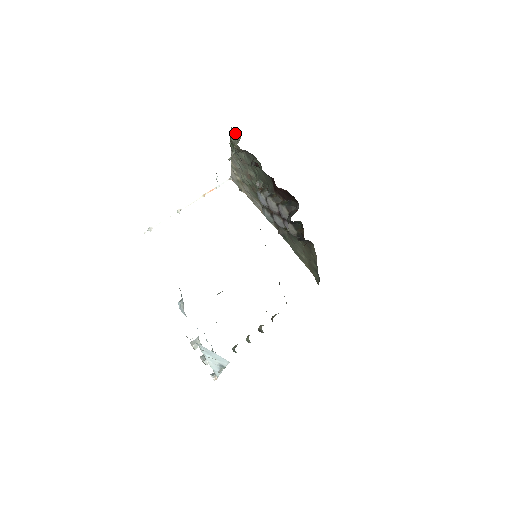
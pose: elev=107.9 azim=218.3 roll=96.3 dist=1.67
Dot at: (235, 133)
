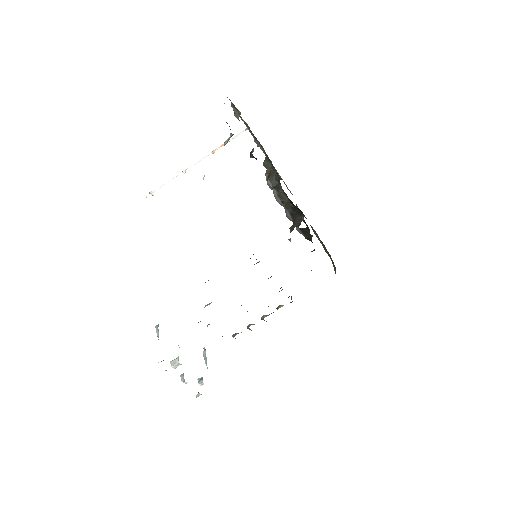
Dot at: (234, 105)
